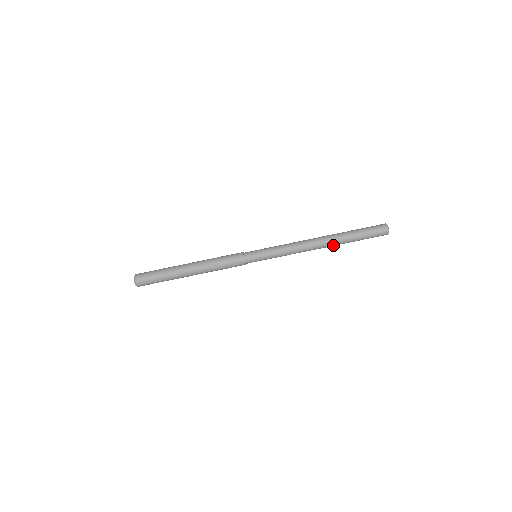
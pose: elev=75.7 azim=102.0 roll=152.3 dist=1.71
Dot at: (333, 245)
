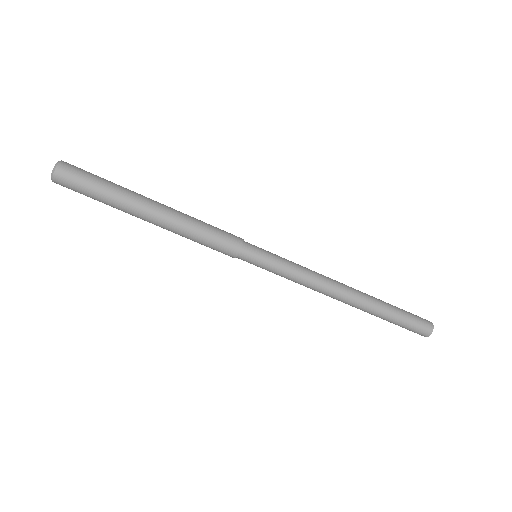
Dot at: (358, 308)
